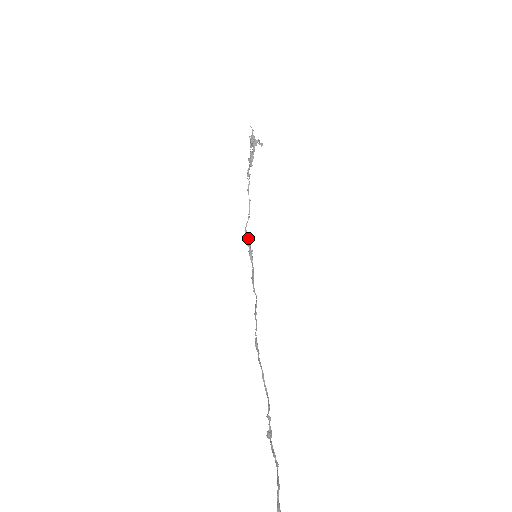
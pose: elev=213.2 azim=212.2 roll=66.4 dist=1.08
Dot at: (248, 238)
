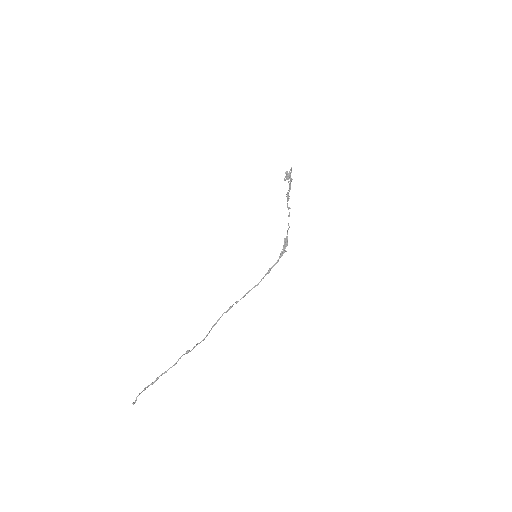
Dot at: (286, 241)
